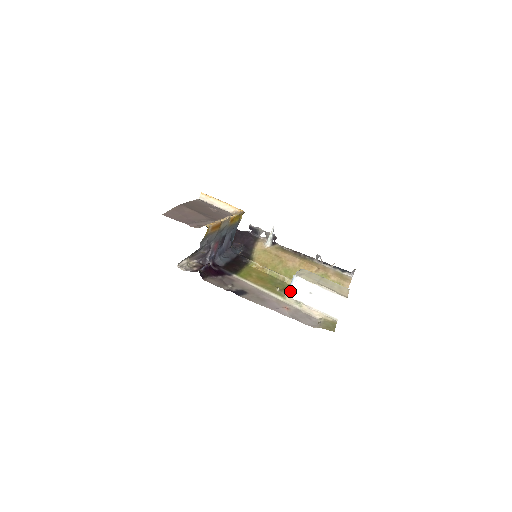
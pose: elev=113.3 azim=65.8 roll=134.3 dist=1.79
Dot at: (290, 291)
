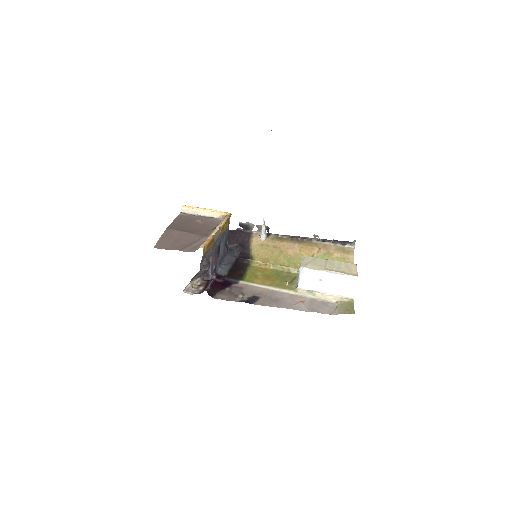
Dot at: (300, 283)
